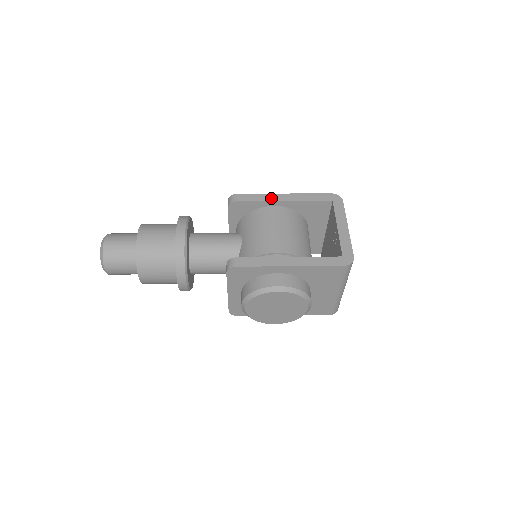
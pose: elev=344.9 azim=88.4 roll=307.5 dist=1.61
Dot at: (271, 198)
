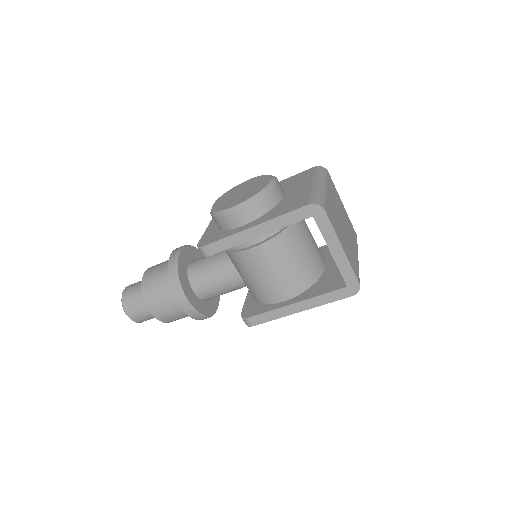
Dot at: occluded
